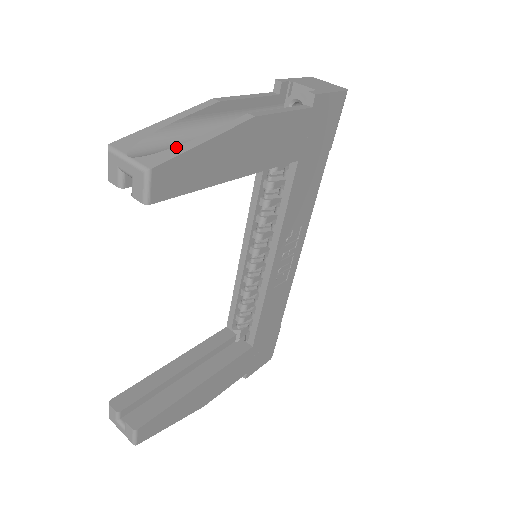
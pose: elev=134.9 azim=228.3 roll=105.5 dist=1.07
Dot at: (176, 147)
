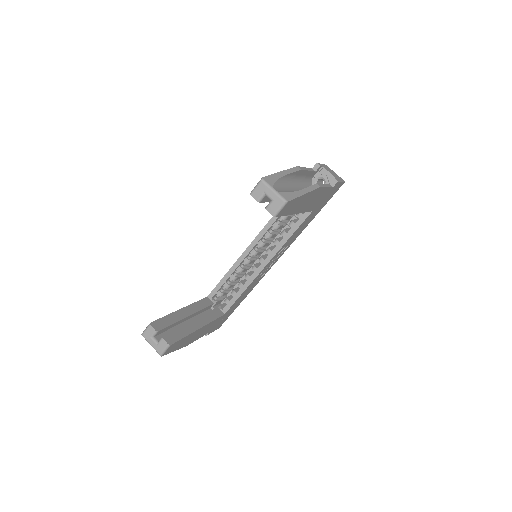
Dot at: (294, 192)
